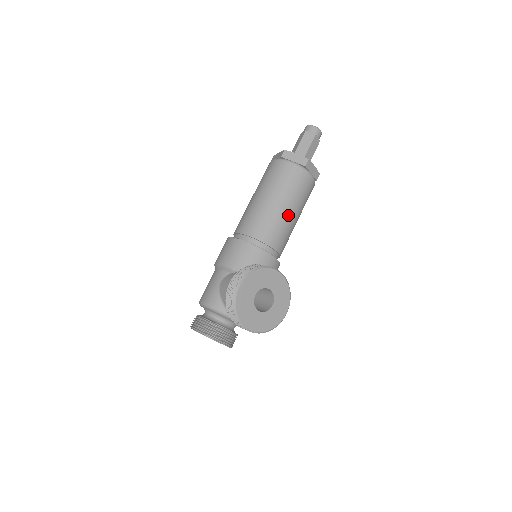
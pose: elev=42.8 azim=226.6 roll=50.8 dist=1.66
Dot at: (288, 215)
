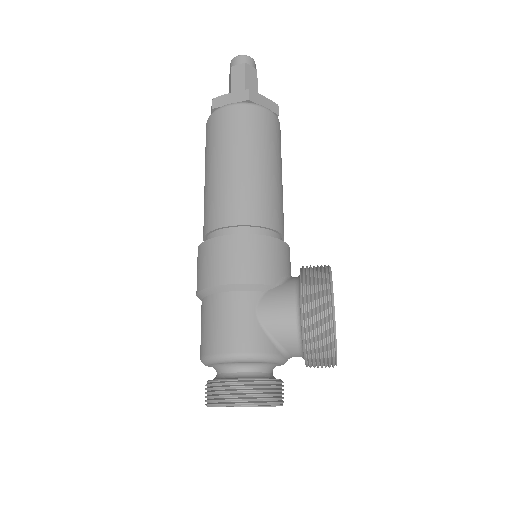
Dot at: (282, 187)
